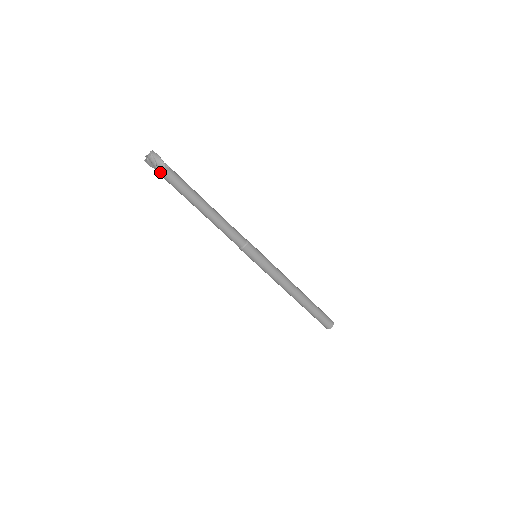
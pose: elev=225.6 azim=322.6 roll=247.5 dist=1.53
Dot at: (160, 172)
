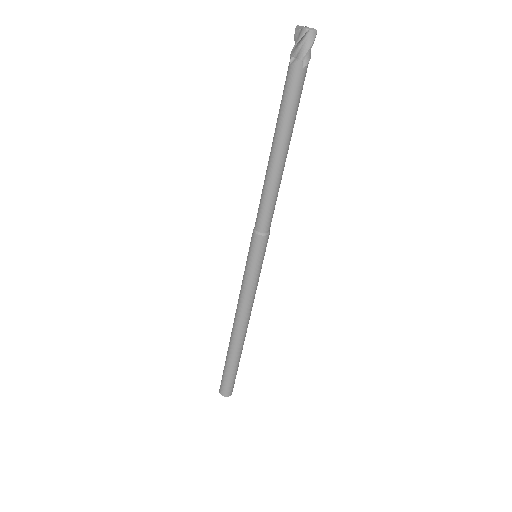
Dot at: (301, 61)
